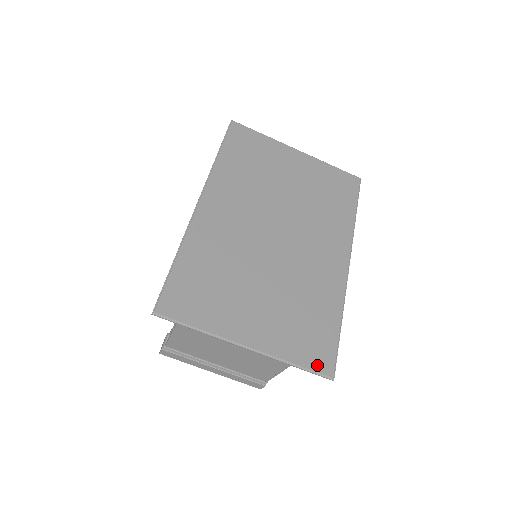
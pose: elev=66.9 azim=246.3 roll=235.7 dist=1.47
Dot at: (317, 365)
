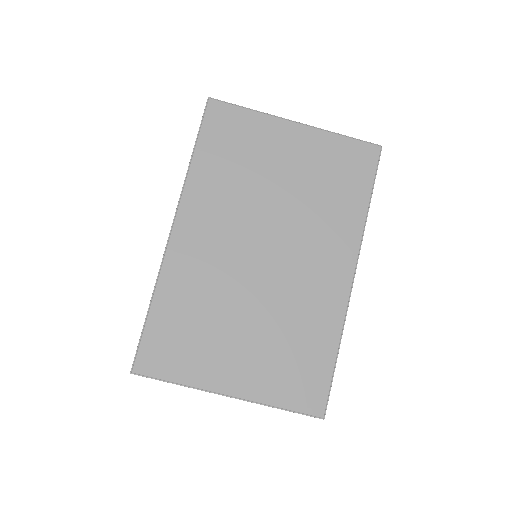
Dot at: (306, 406)
